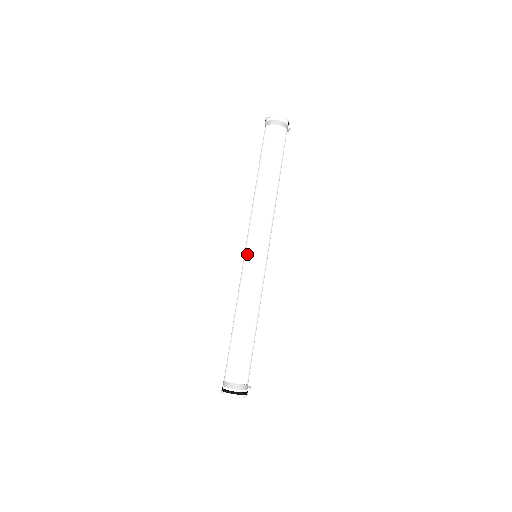
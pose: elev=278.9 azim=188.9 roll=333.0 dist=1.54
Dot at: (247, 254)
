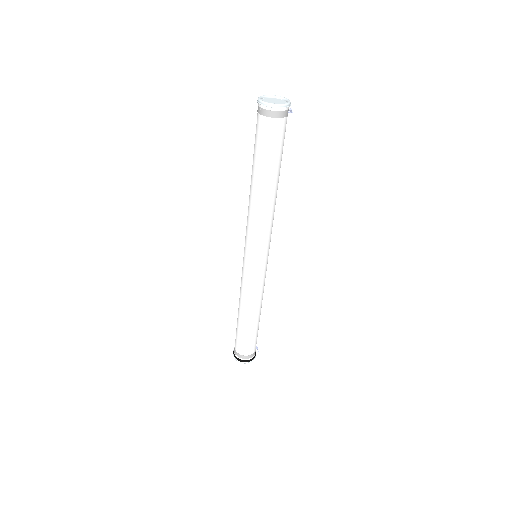
Dot at: (247, 262)
